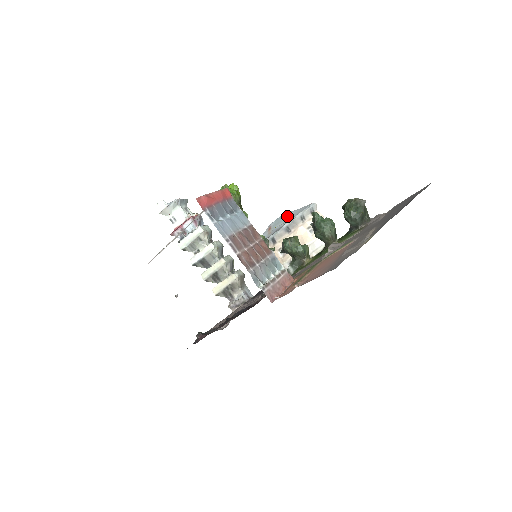
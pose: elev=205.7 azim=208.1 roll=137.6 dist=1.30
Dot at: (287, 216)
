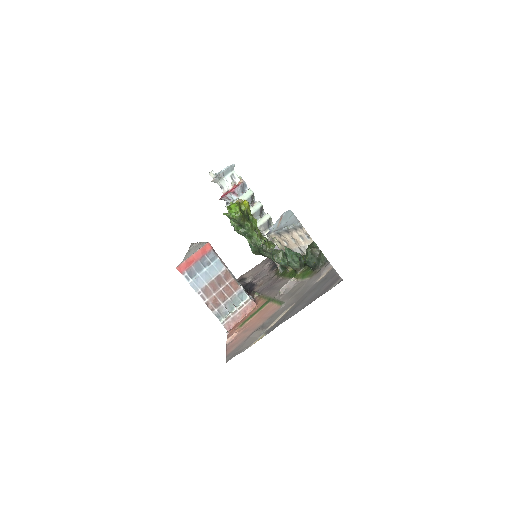
Dot at: (289, 217)
